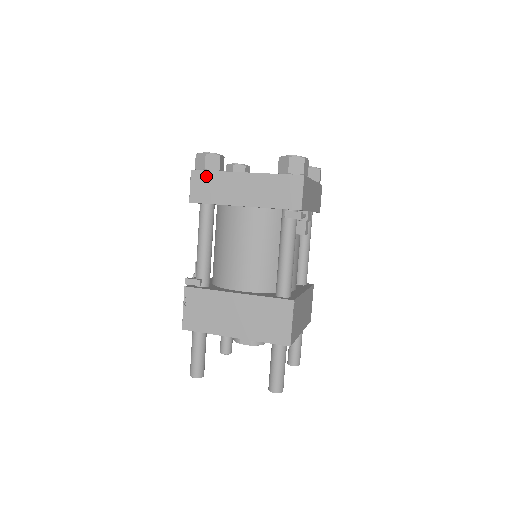
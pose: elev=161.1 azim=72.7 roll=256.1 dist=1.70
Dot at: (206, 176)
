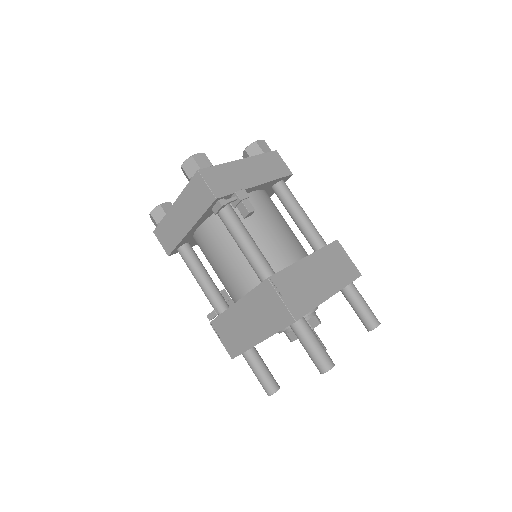
Dot at: (161, 228)
